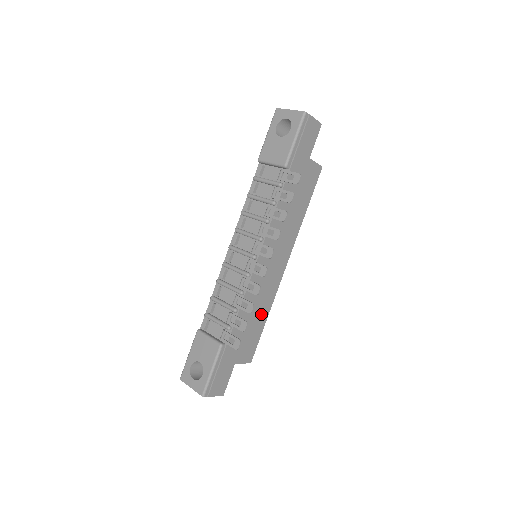
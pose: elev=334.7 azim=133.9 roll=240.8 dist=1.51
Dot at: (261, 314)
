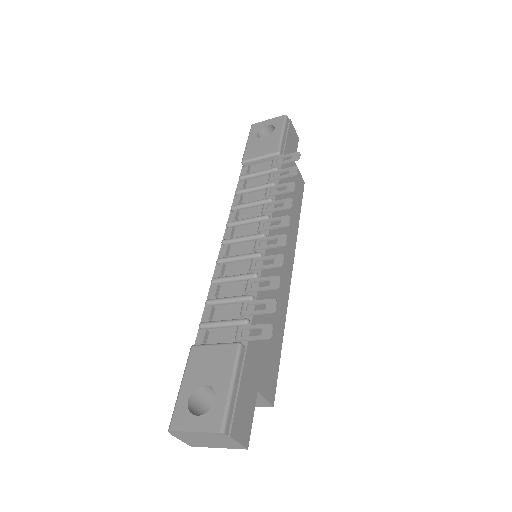
Dot at: (277, 326)
